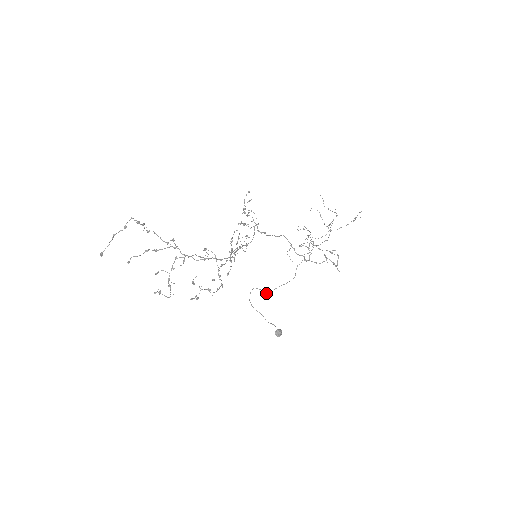
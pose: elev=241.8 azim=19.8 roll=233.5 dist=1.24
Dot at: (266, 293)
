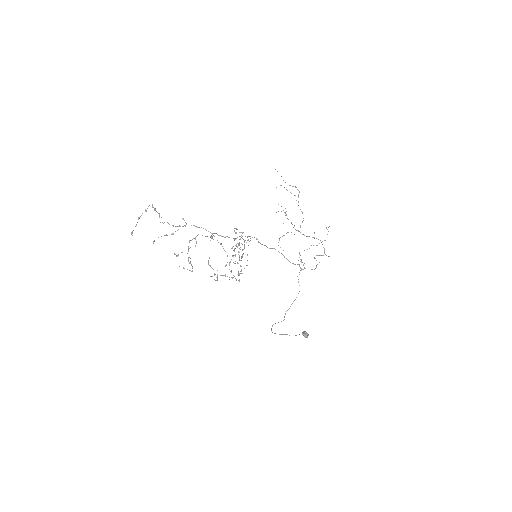
Dot at: occluded
